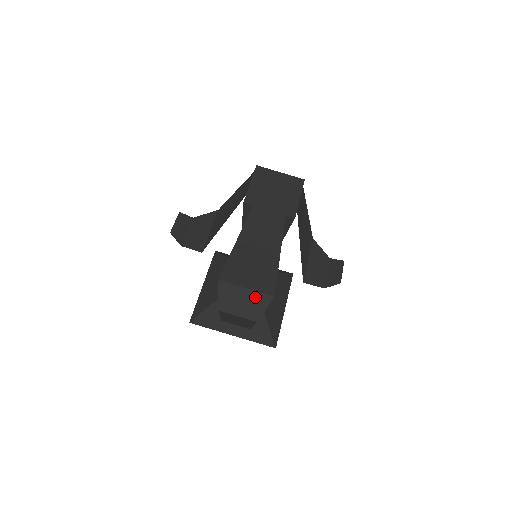
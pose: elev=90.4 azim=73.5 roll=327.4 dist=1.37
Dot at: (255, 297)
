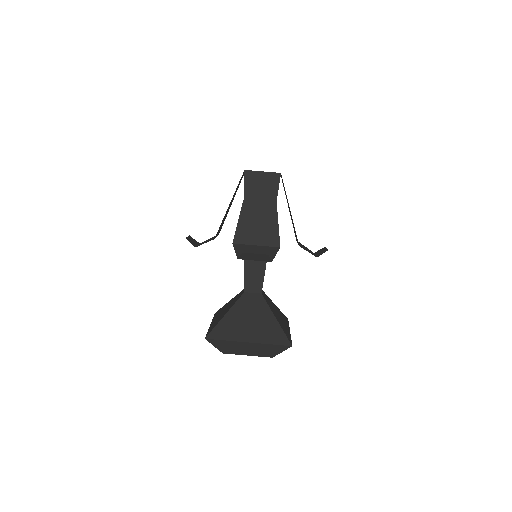
Dot at: (265, 249)
